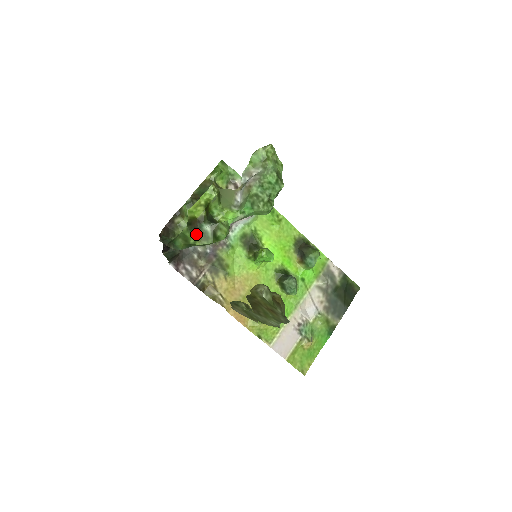
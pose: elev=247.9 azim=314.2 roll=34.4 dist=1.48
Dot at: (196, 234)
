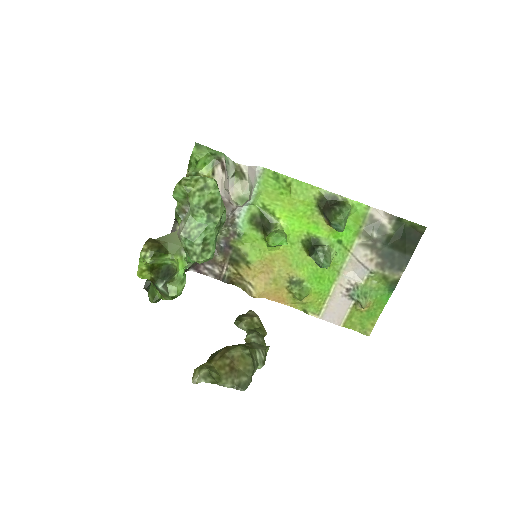
Dot at: (158, 291)
